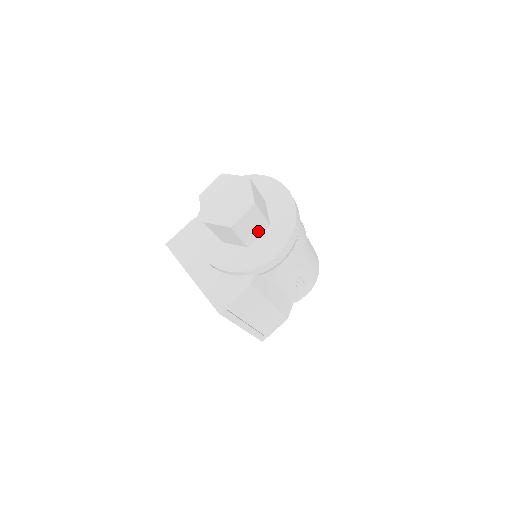
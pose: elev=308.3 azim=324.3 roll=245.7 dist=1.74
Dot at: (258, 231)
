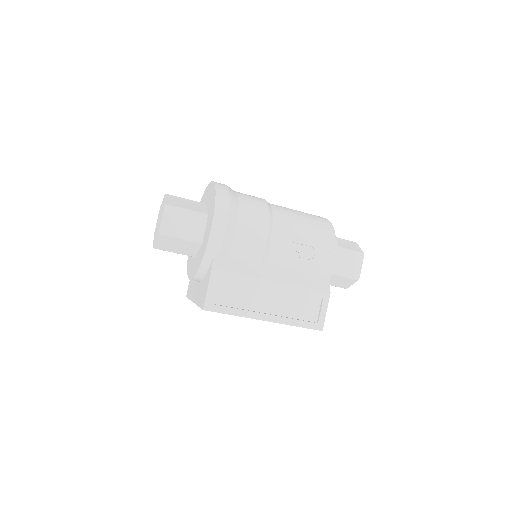
Dot at: (198, 225)
